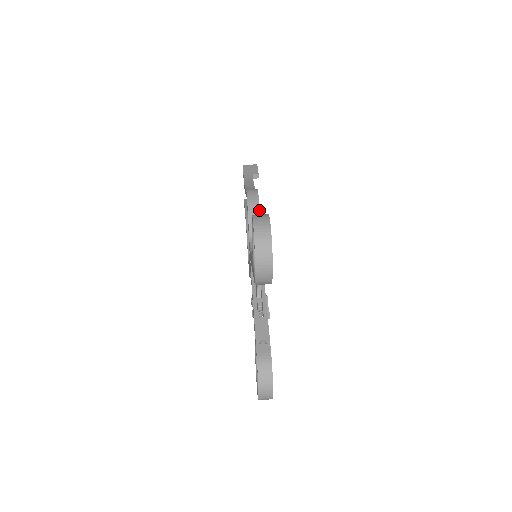
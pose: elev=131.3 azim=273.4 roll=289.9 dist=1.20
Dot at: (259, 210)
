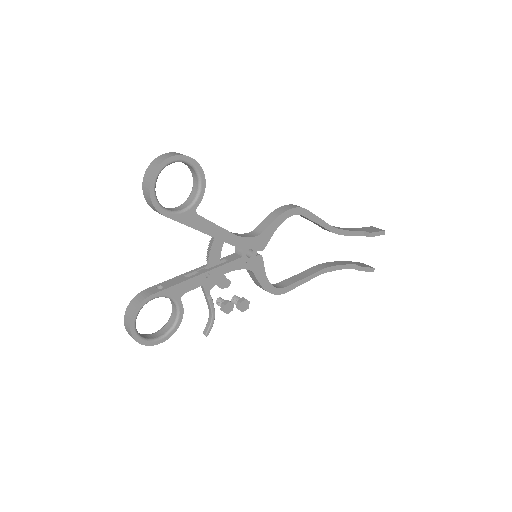
Dot at: (279, 215)
